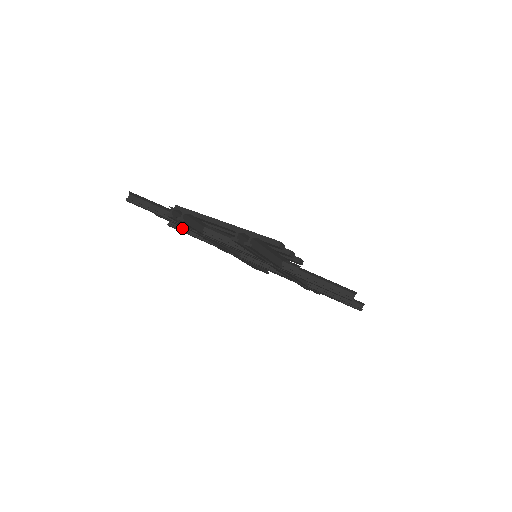
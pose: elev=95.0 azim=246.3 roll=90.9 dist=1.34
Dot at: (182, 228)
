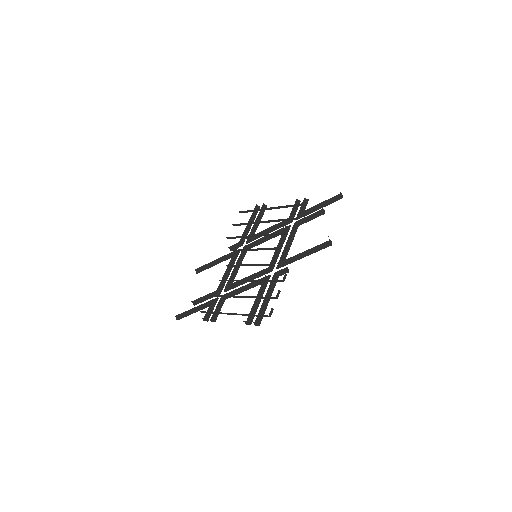
Dot at: (204, 267)
